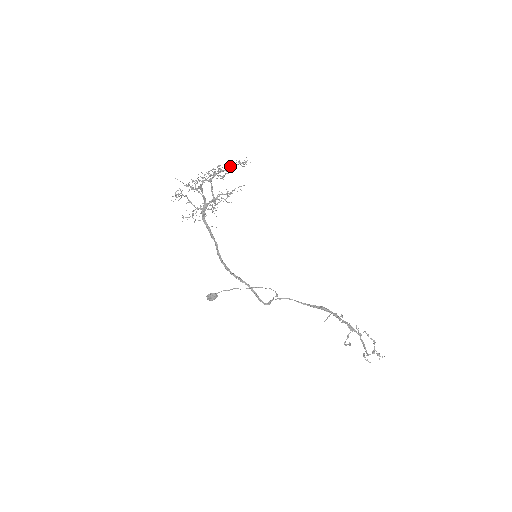
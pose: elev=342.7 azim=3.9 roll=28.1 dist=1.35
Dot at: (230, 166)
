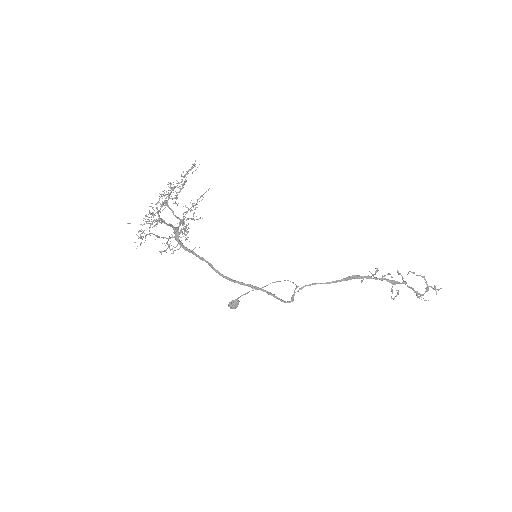
Dot at: (177, 185)
